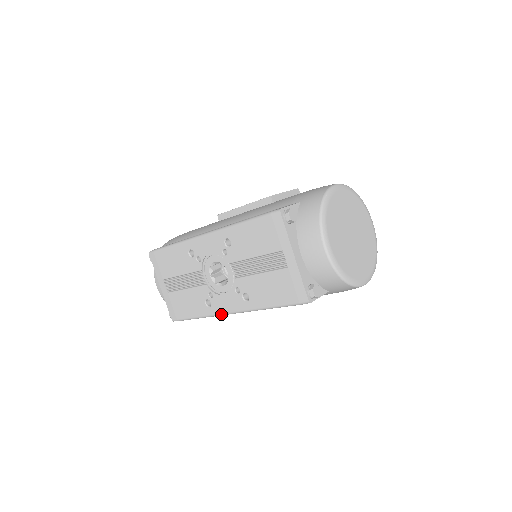
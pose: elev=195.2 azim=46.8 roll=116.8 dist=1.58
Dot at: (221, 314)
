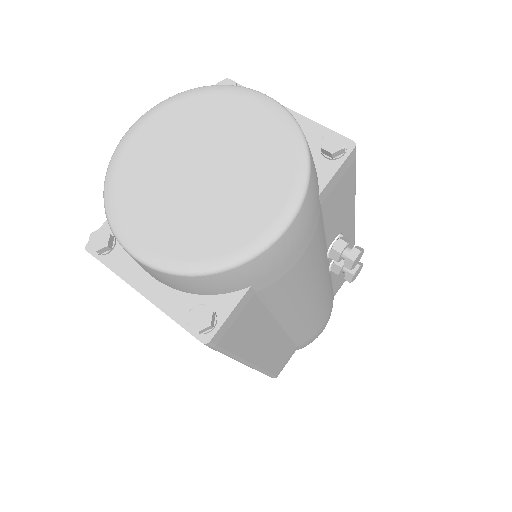
Dot at: occluded
